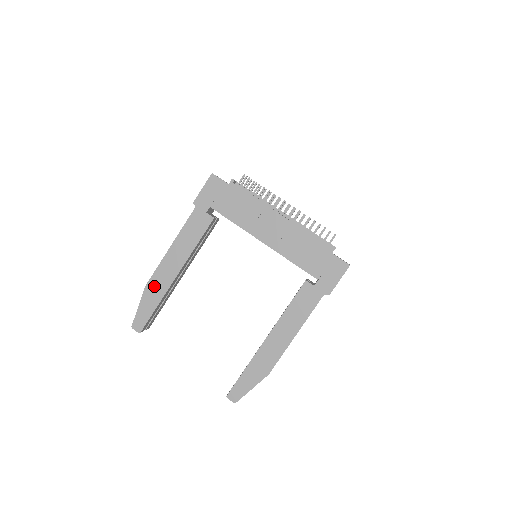
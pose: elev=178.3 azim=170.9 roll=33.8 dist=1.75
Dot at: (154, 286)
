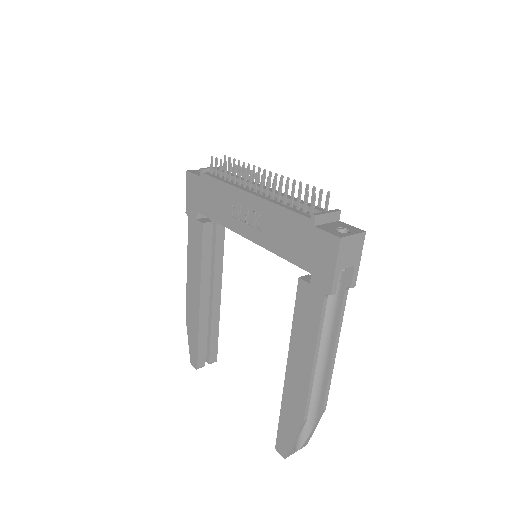
Dot at: (190, 316)
